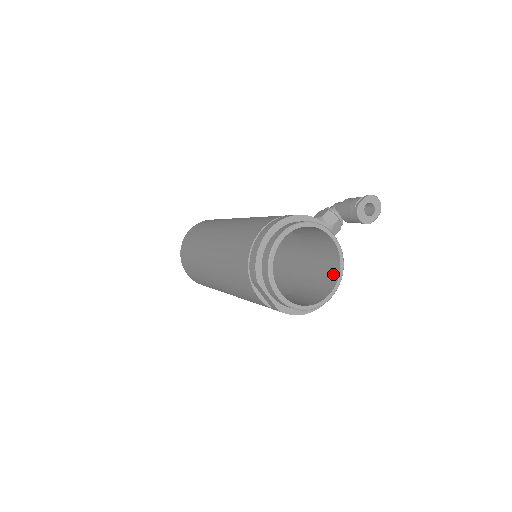
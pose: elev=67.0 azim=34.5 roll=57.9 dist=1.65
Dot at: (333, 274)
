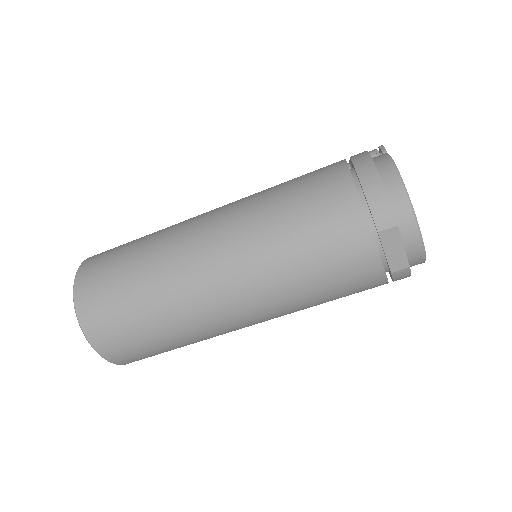
Dot at: occluded
